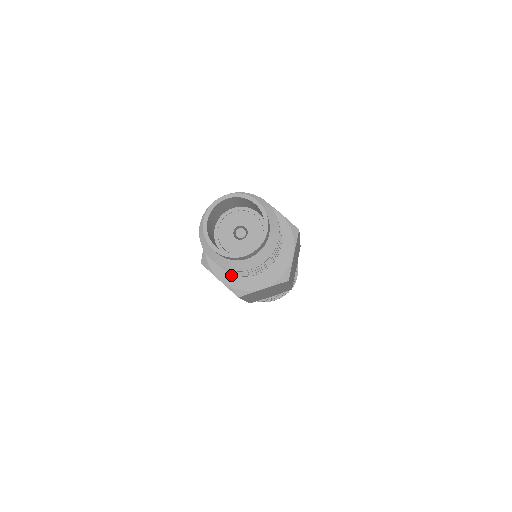
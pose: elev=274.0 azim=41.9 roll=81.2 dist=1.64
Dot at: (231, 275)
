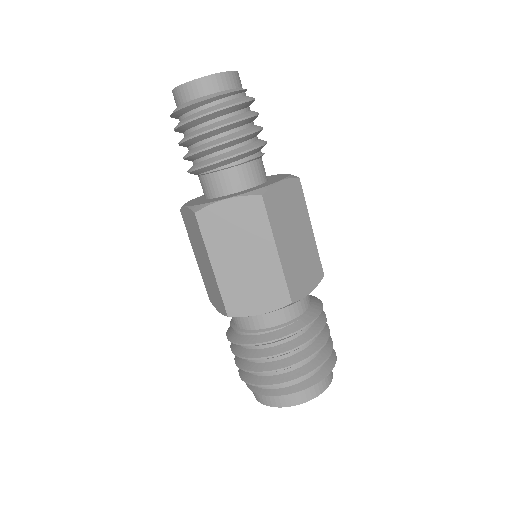
Dot at: occluded
